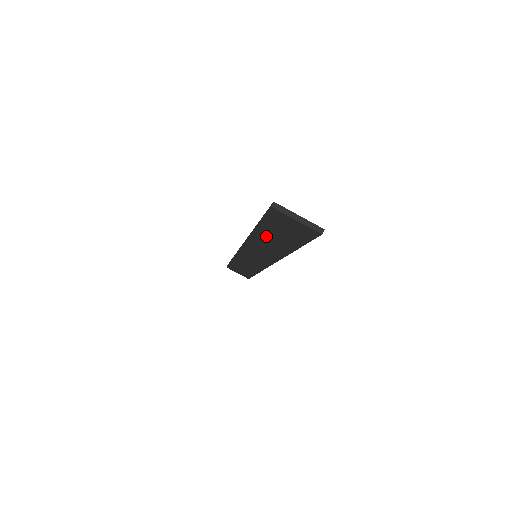
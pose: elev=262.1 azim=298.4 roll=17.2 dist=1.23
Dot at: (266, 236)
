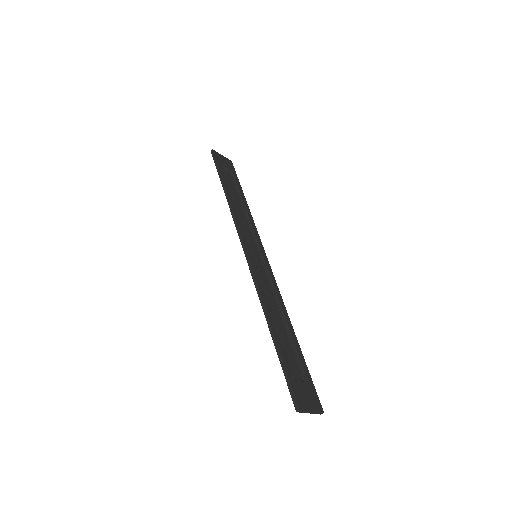
Dot at: occluded
